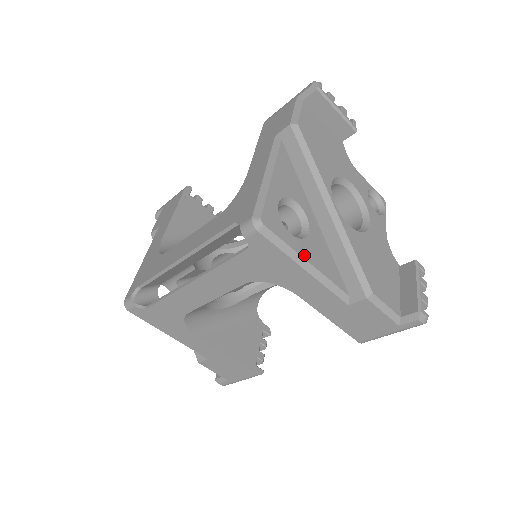
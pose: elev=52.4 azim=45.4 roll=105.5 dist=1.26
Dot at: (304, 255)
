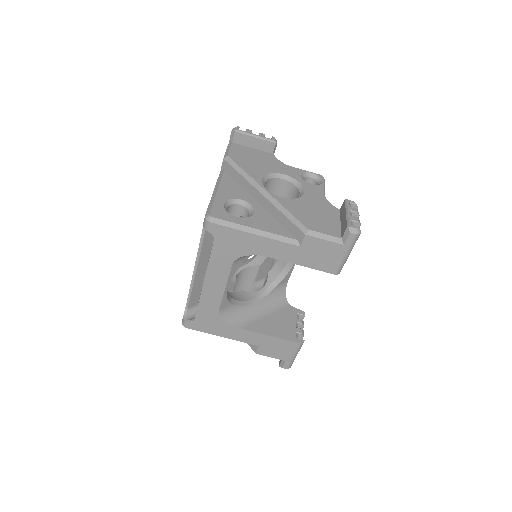
Dot at: (250, 225)
